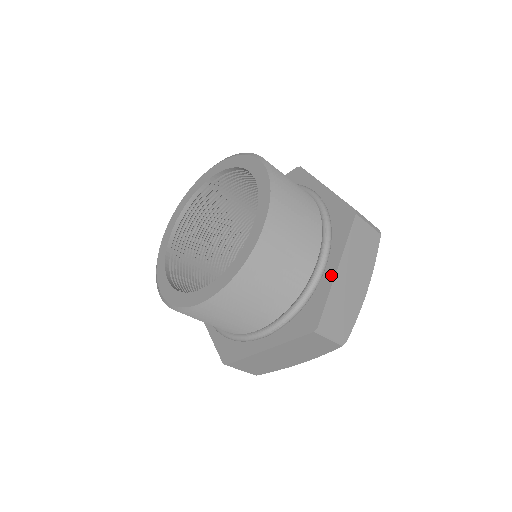
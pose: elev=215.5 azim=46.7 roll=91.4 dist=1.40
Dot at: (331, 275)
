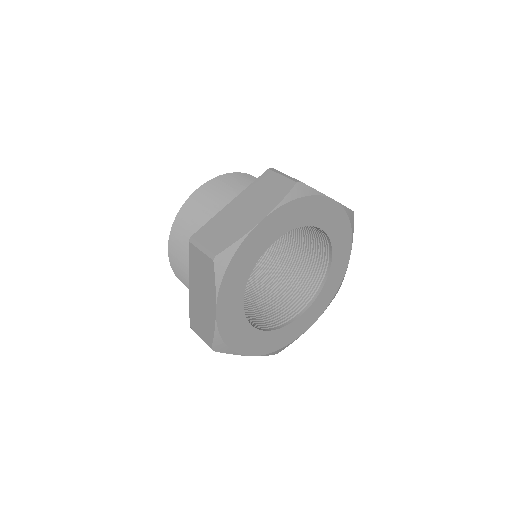
Dot at: occluded
